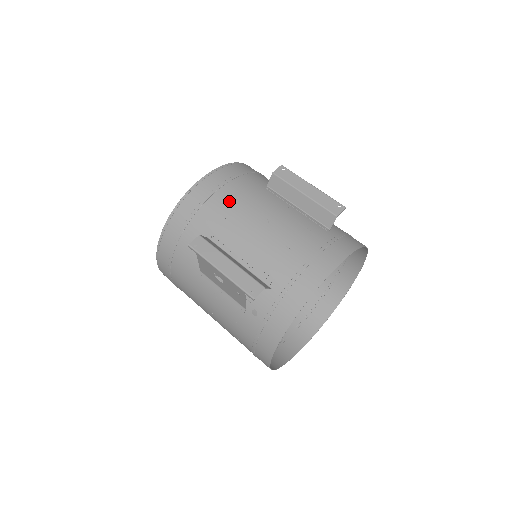
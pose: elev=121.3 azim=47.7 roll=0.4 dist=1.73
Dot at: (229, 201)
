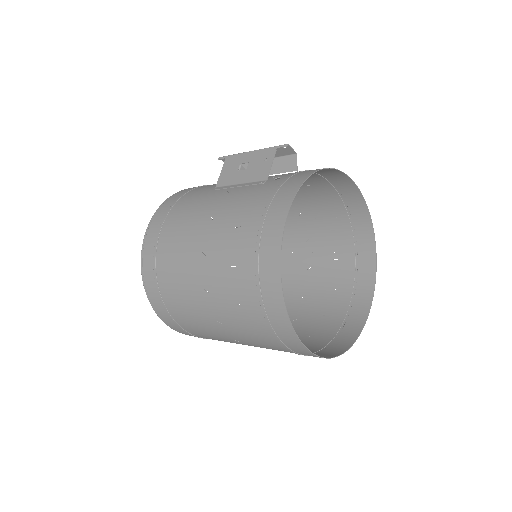
Dot at: occluded
